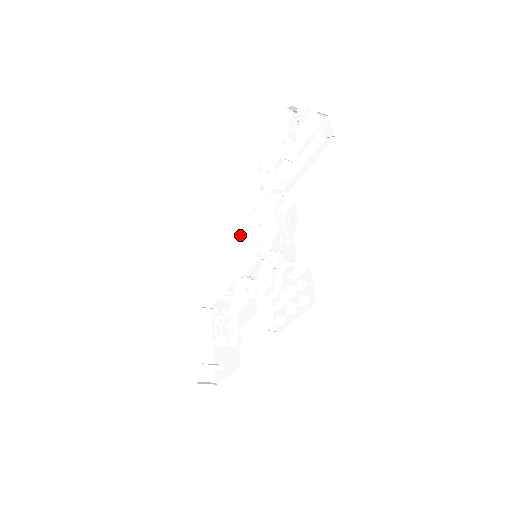
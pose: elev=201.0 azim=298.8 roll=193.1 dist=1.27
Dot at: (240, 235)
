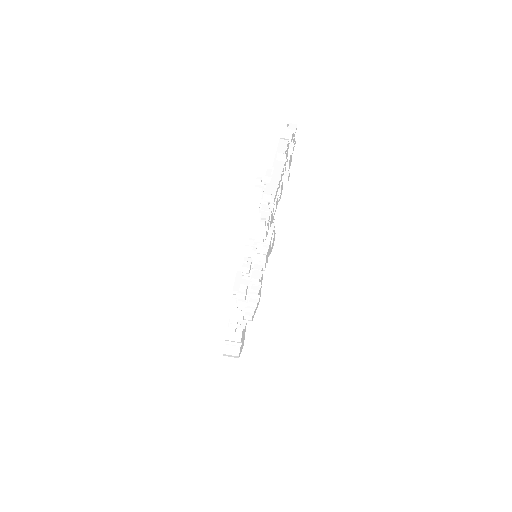
Dot at: (253, 237)
